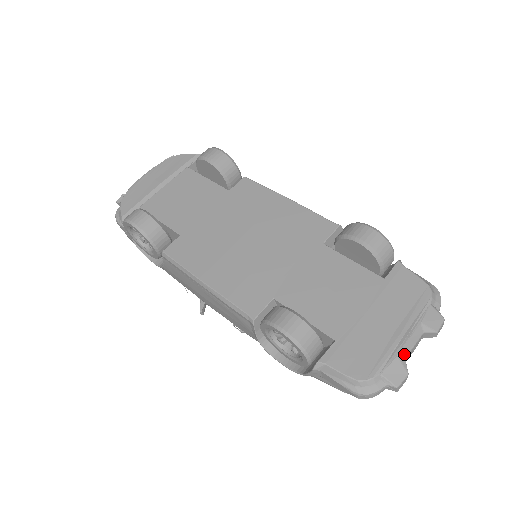
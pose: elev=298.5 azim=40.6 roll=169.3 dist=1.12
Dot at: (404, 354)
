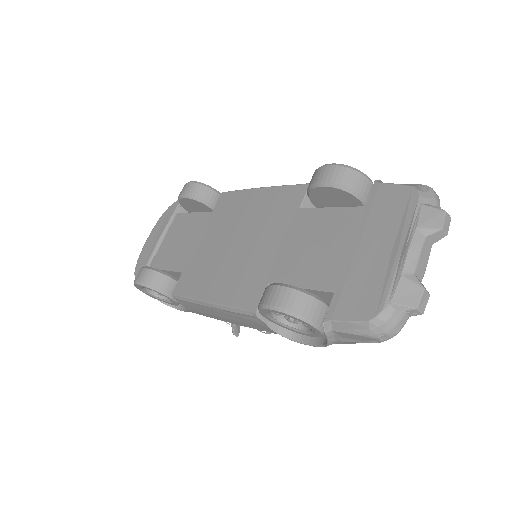
Dot at: (410, 269)
